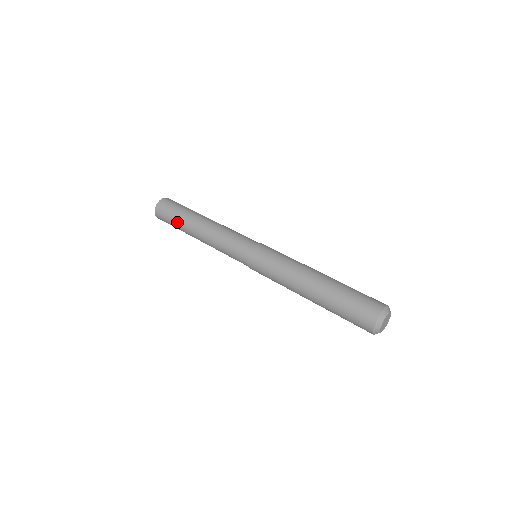
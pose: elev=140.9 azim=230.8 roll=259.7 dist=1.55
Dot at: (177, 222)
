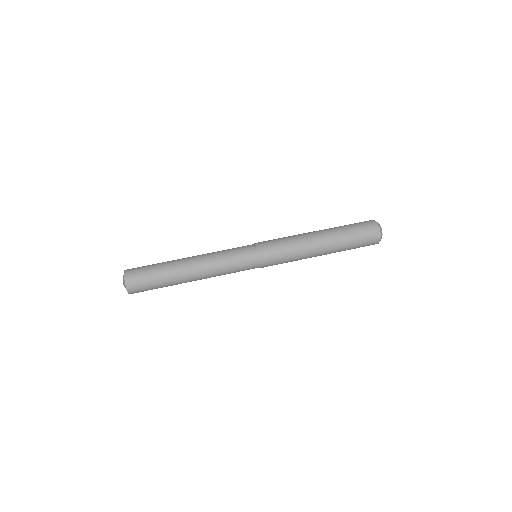
Dot at: occluded
